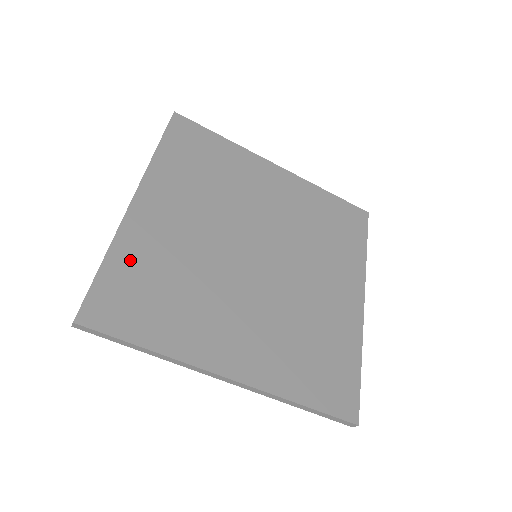
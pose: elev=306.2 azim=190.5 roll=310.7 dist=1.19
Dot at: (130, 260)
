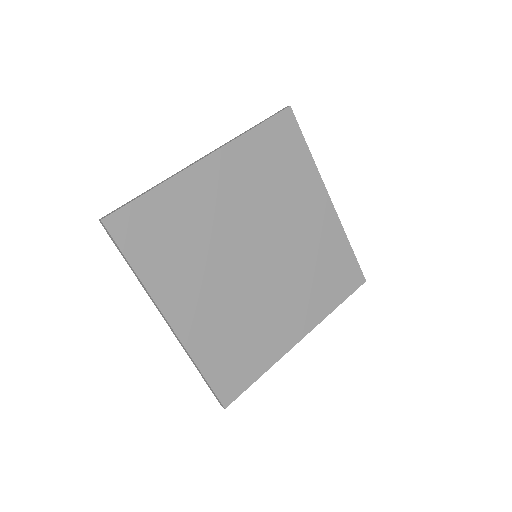
Dot at: (168, 202)
